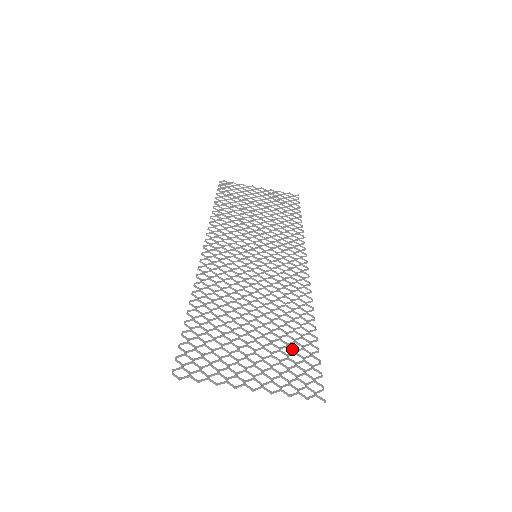
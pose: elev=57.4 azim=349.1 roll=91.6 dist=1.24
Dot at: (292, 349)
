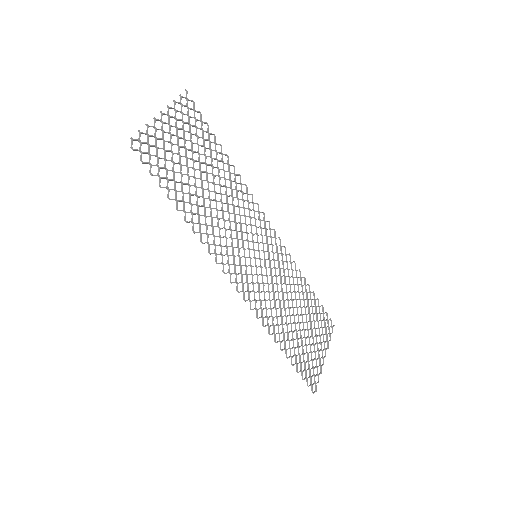
Dot at: (316, 314)
